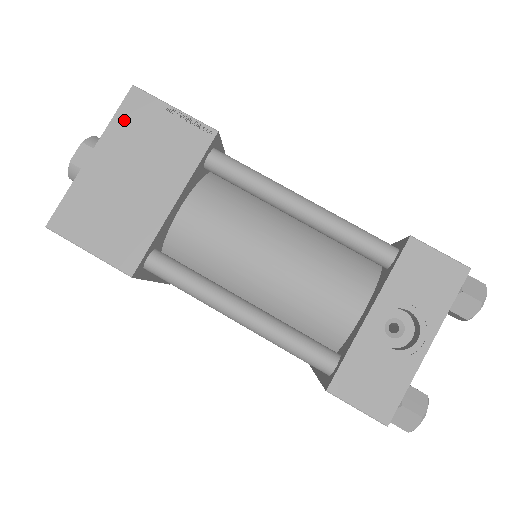
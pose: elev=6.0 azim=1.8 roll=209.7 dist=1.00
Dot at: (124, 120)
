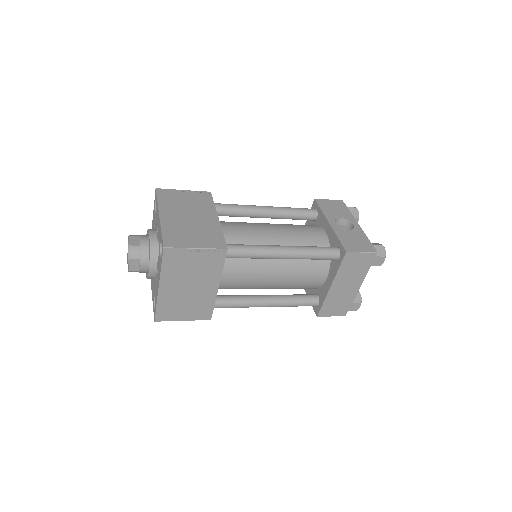
Dot at: (164, 200)
